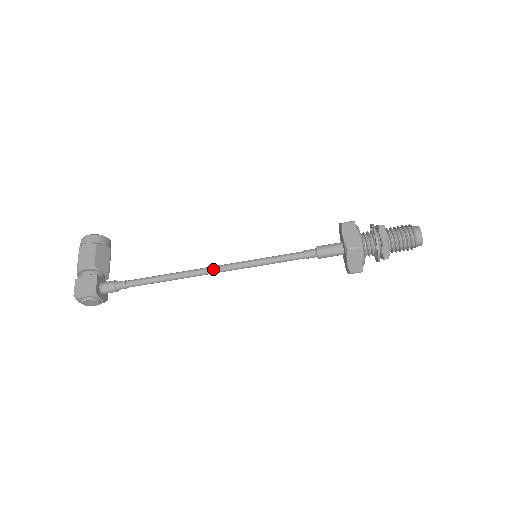
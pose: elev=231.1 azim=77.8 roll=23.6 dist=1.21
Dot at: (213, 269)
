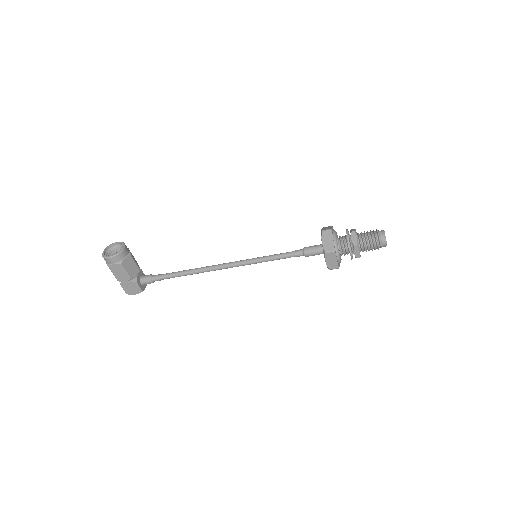
Dot at: (225, 268)
